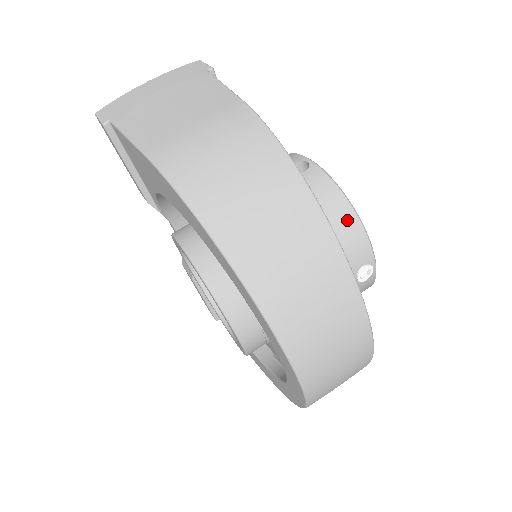
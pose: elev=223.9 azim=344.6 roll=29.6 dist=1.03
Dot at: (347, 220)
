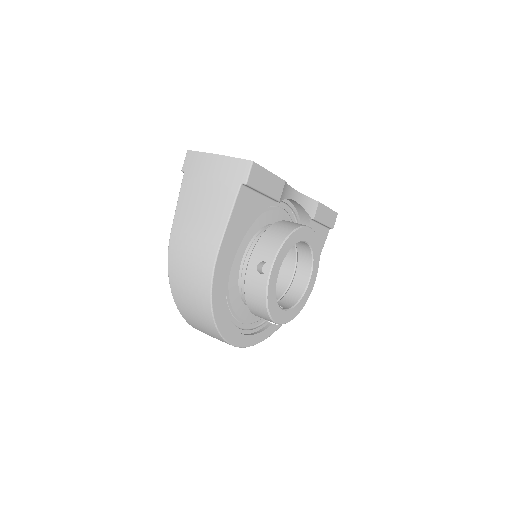
Dot at: (262, 310)
